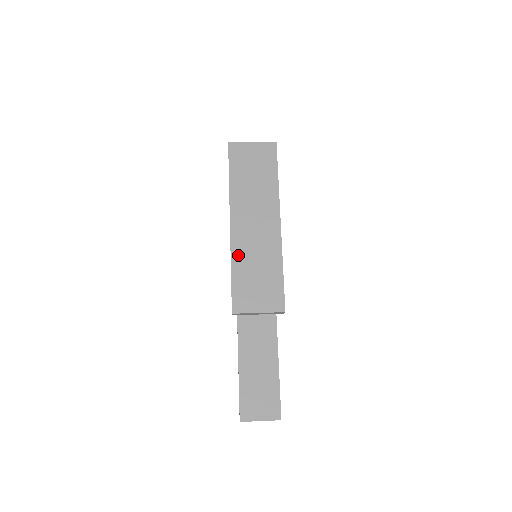
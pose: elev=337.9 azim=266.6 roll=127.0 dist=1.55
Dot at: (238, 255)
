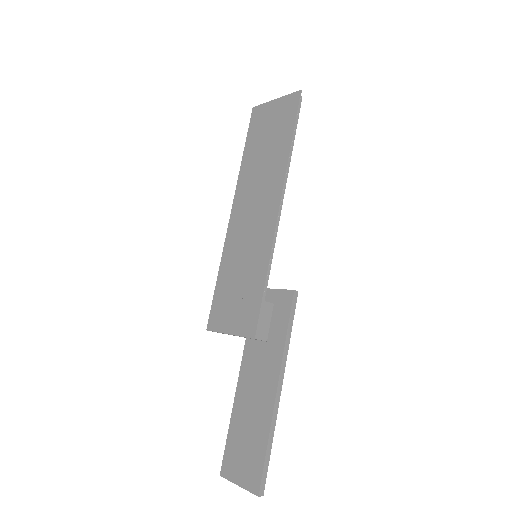
Dot at: (228, 254)
